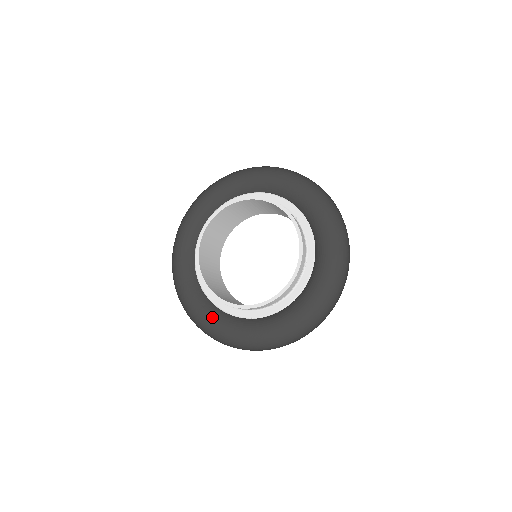
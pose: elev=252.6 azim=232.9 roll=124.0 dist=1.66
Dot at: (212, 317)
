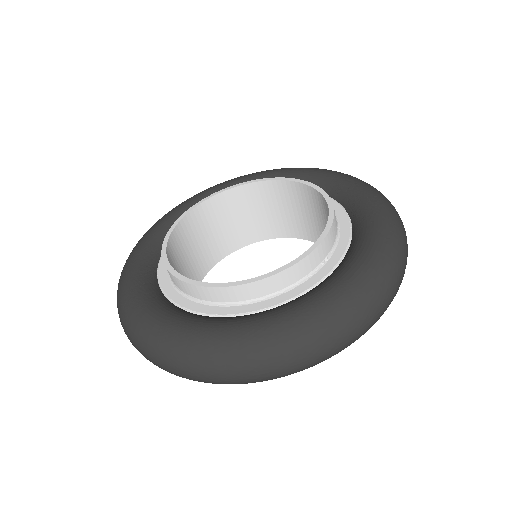
Dot at: (146, 297)
